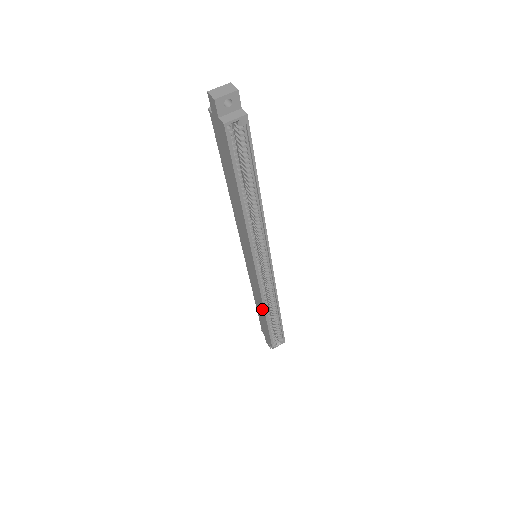
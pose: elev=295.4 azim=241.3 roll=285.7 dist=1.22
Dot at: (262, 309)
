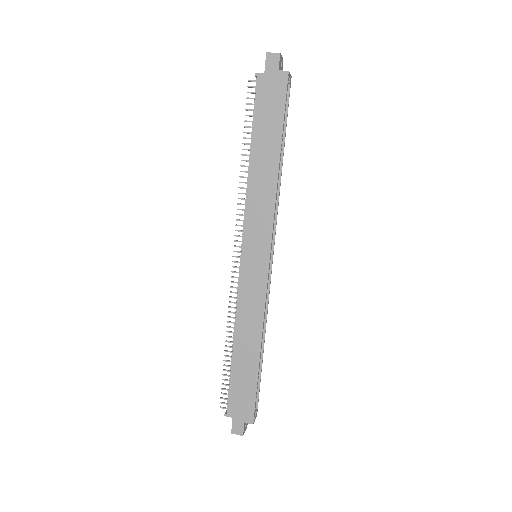
Dot at: (255, 340)
